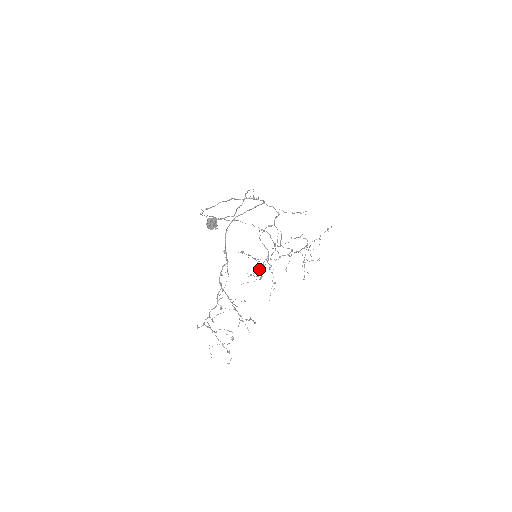
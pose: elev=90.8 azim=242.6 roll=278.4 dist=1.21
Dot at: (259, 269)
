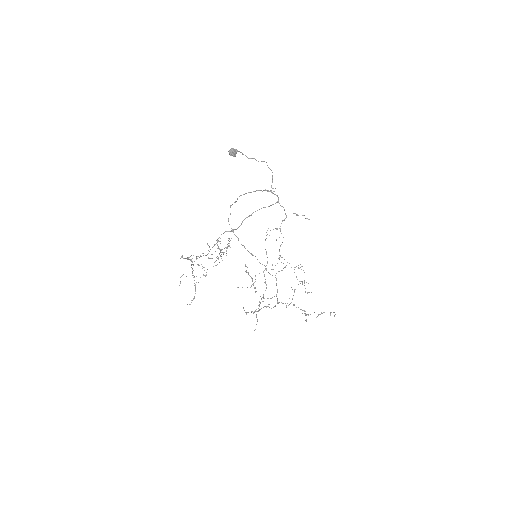
Dot at: occluded
